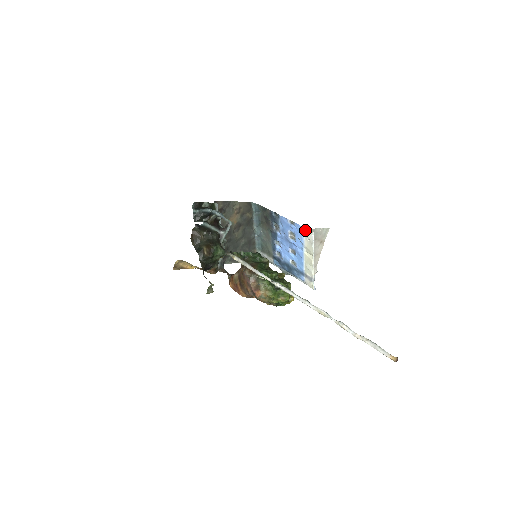
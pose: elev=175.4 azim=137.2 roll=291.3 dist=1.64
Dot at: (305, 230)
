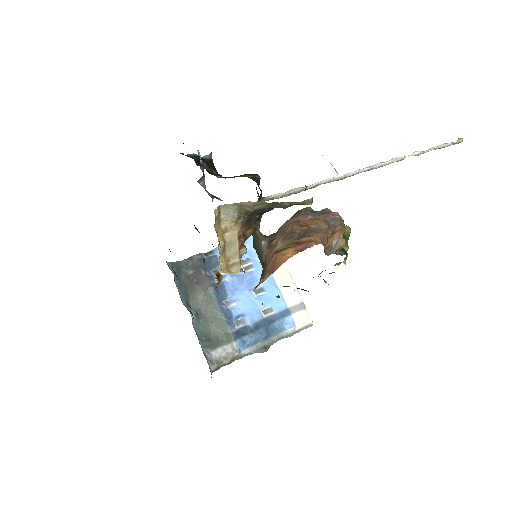
Dot at: occluded
